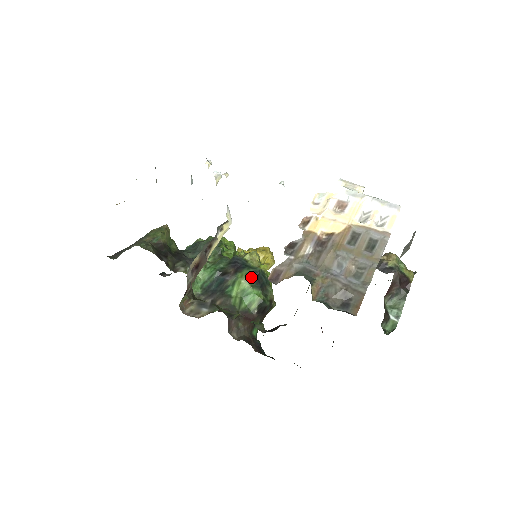
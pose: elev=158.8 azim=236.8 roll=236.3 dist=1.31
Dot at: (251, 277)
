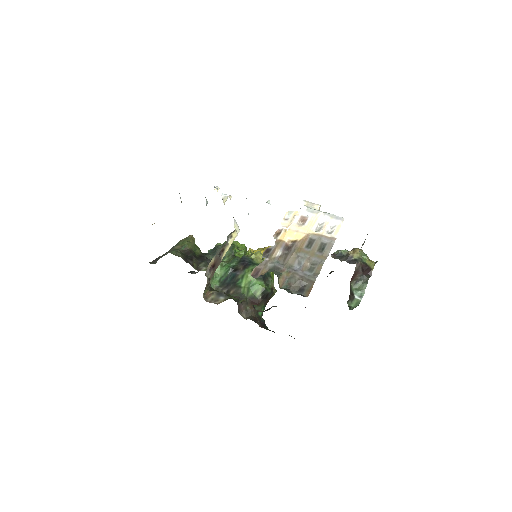
Dot at: occluded
